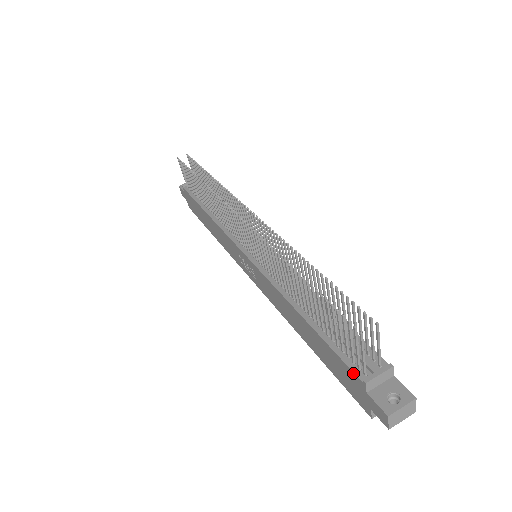
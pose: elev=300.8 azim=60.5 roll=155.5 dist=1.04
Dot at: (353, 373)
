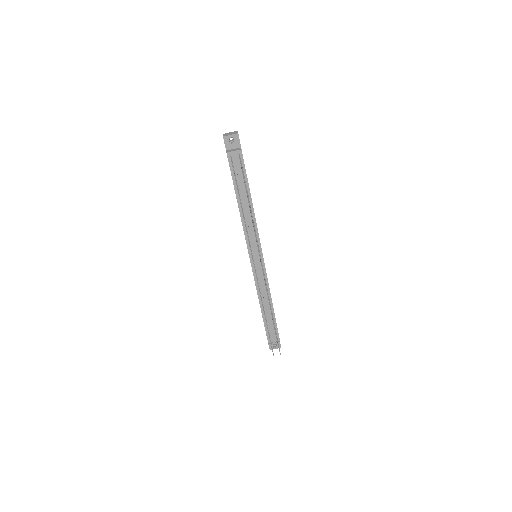
Dot at: (267, 339)
